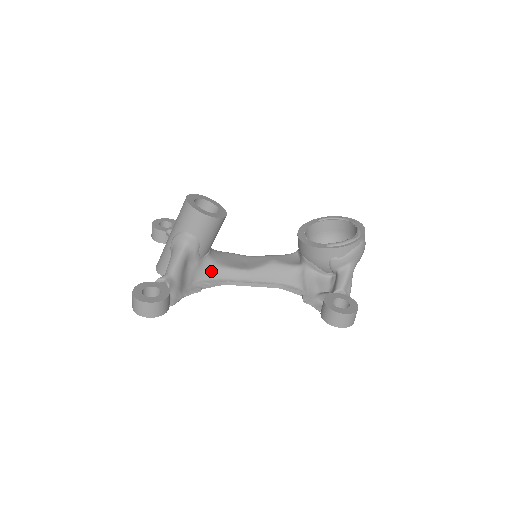
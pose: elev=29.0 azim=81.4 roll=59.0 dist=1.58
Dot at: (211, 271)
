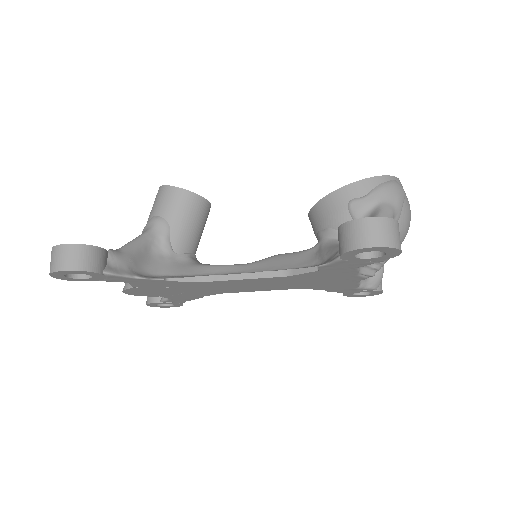
Dot at: (187, 269)
